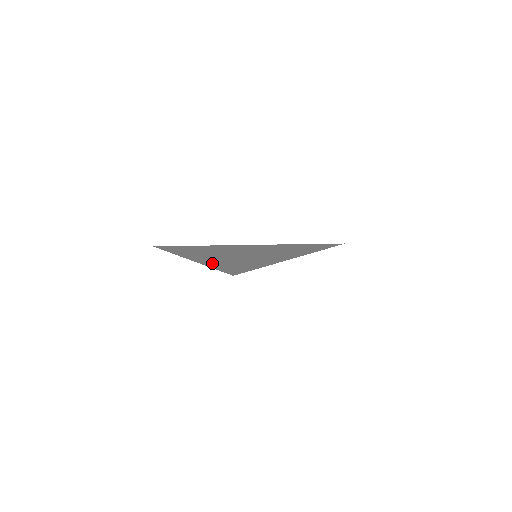
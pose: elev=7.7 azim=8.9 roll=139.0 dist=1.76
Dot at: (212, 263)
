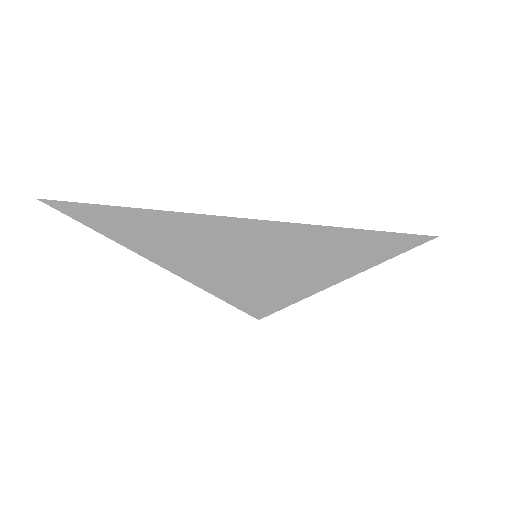
Dot at: (183, 269)
